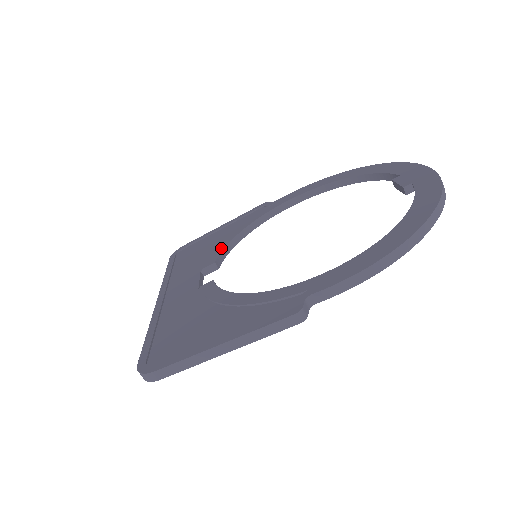
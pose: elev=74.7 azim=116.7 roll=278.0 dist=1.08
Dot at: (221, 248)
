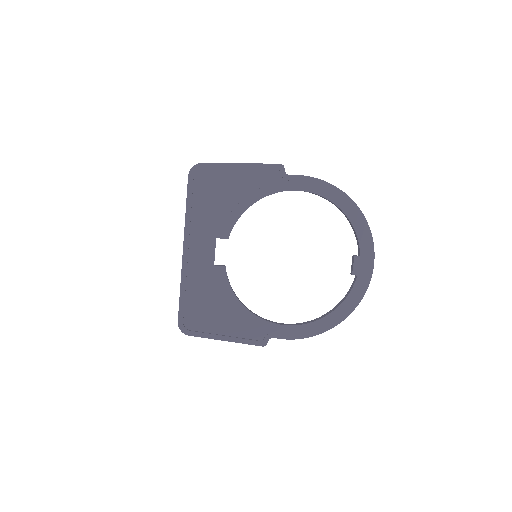
Dot at: (235, 219)
